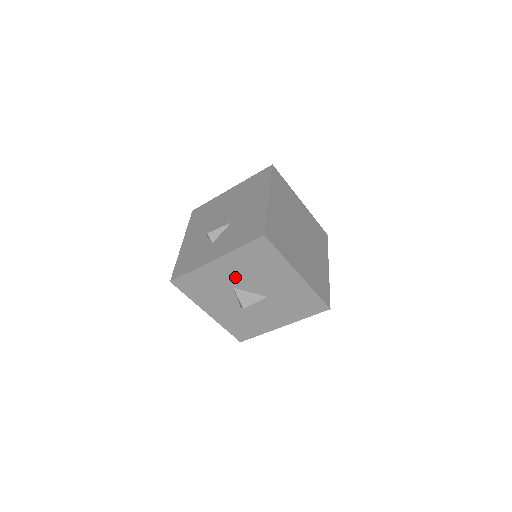
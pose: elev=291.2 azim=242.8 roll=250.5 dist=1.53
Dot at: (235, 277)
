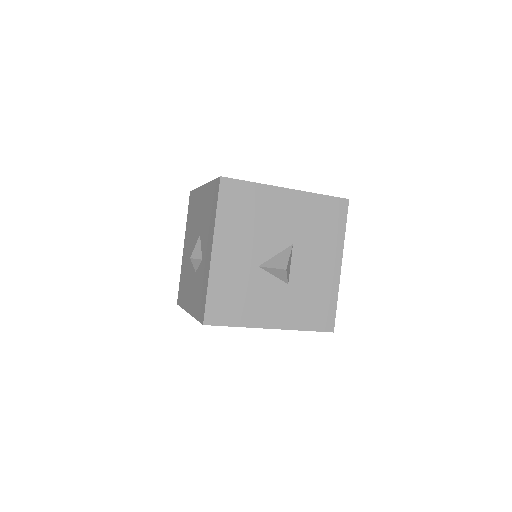
Dot at: (247, 251)
